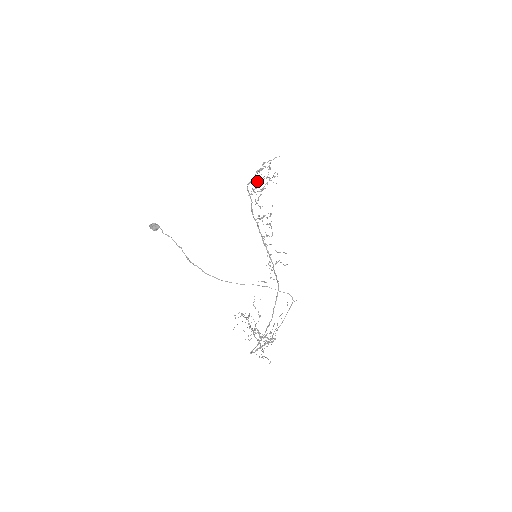
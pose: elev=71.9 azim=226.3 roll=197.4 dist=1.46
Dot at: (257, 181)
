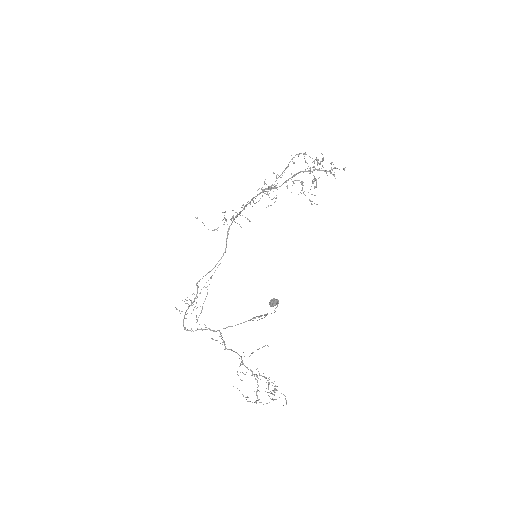
Dot at: (316, 186)
